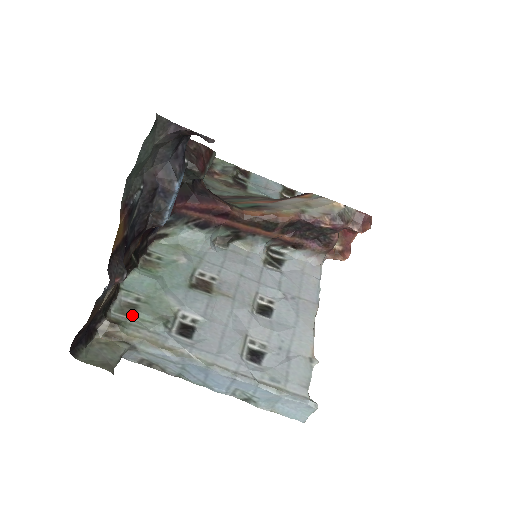
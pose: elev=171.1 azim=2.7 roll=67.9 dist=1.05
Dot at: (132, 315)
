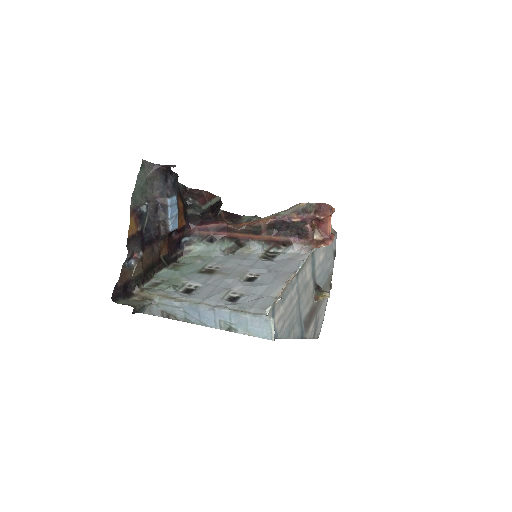
Dot at: (156, 286)
